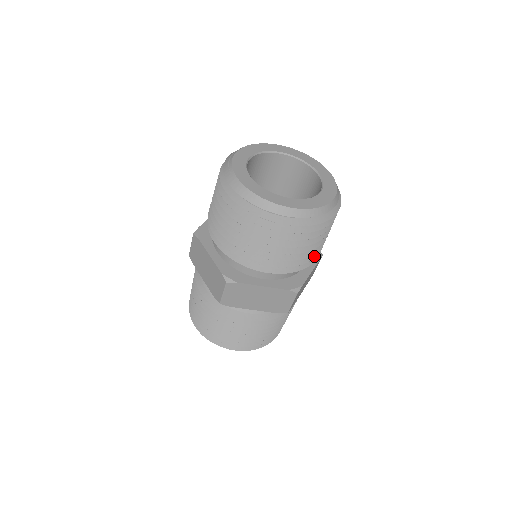
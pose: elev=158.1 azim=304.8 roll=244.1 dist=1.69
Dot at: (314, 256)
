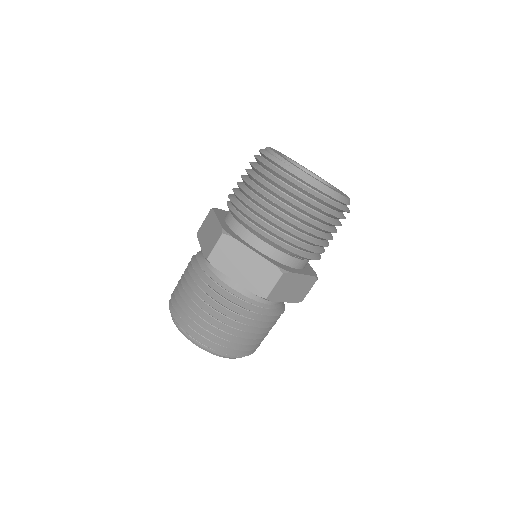
Dot at: occluded
